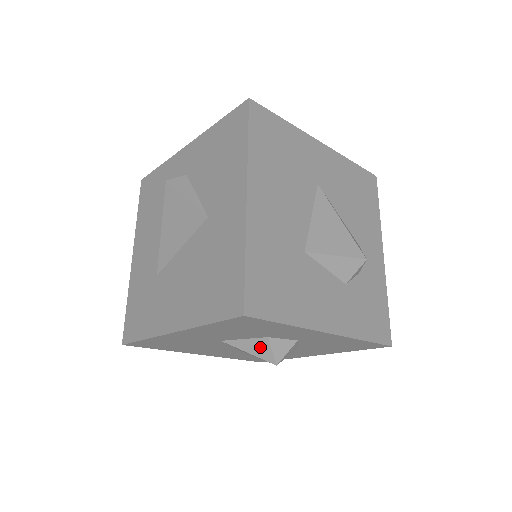
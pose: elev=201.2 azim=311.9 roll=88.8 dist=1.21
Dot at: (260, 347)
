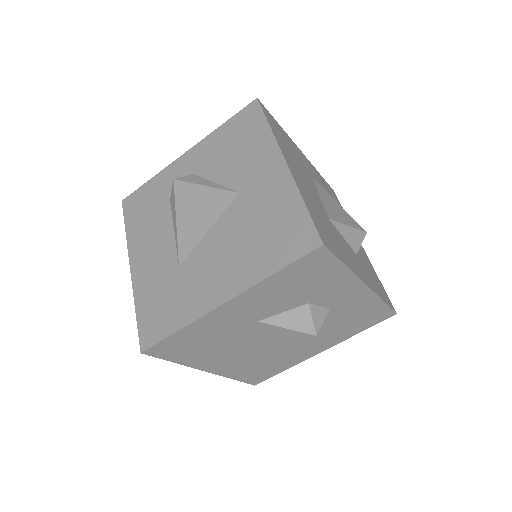
Dot at: (300, 318)
